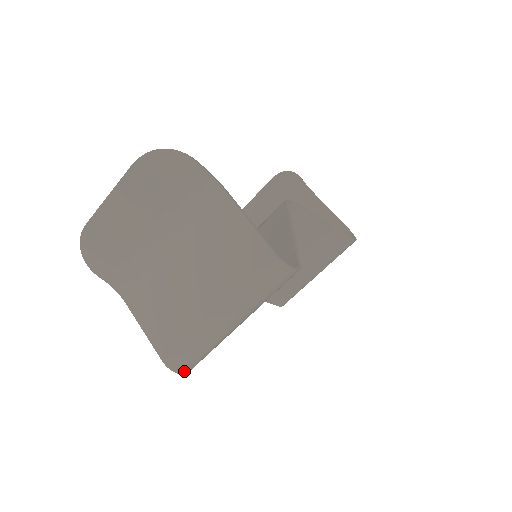
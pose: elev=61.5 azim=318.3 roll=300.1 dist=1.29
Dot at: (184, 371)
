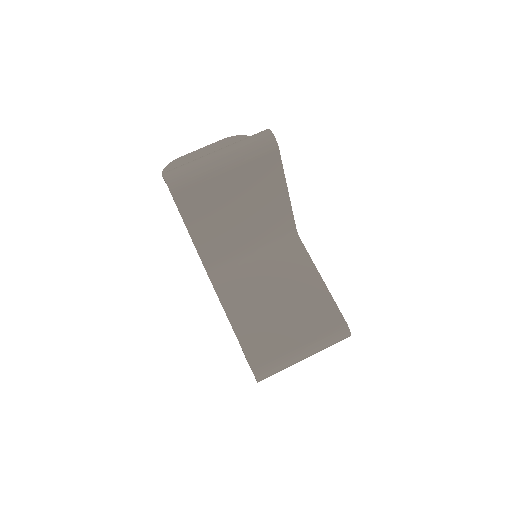
Dot at: (169, 180)
